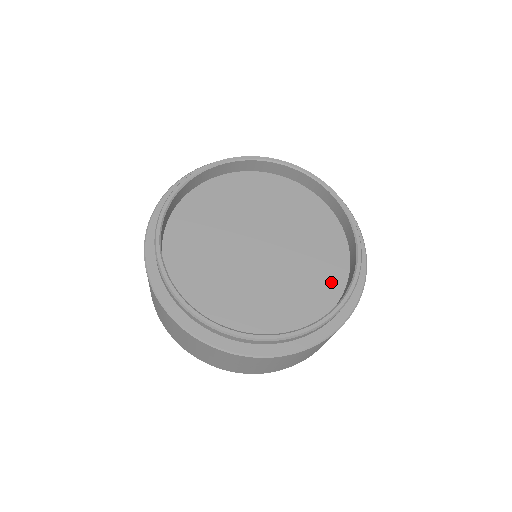
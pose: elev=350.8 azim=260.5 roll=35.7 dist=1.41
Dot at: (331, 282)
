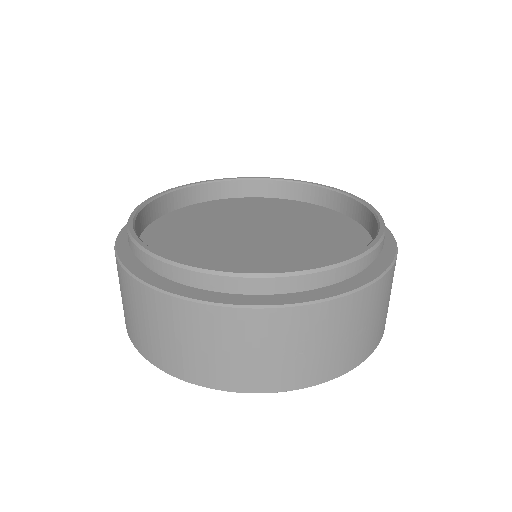
Dot at: (353, 237)
